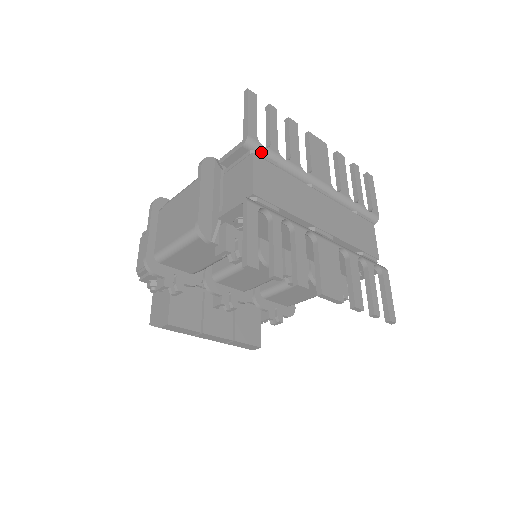
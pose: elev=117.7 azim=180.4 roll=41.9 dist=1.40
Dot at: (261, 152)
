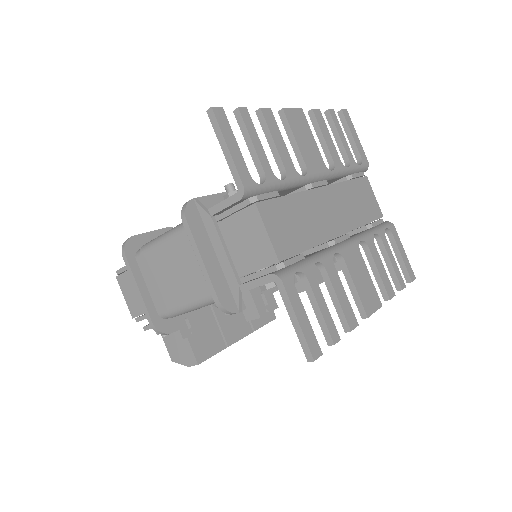
Dot at: (260, 192)
